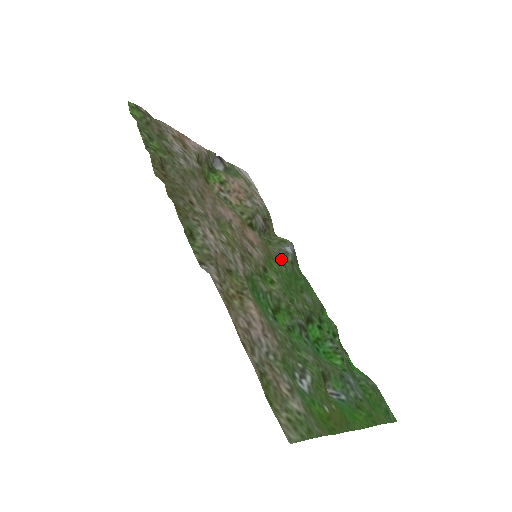
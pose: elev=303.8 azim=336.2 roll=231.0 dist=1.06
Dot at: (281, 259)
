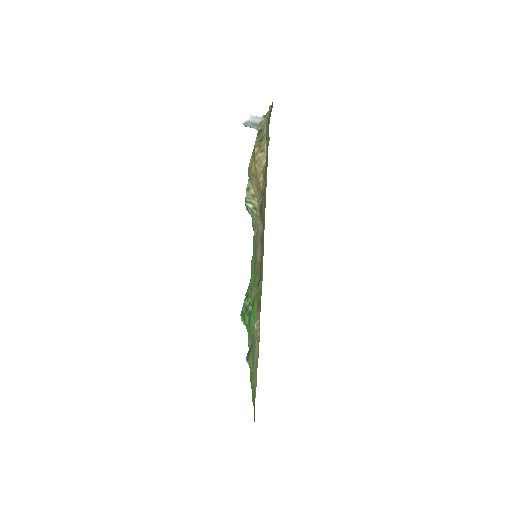
Dot at: occluded
